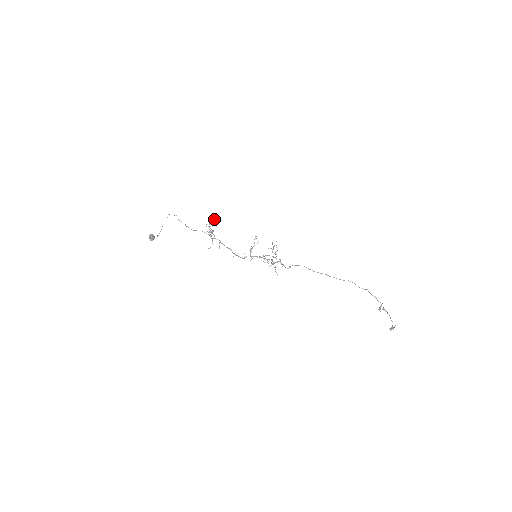
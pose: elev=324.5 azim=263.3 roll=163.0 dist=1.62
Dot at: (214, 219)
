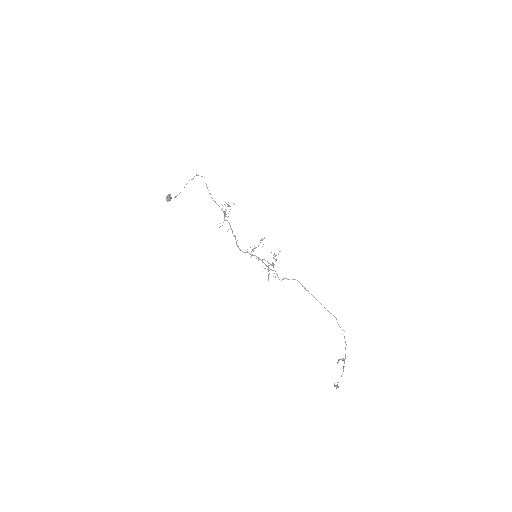
Dot at: occluded
